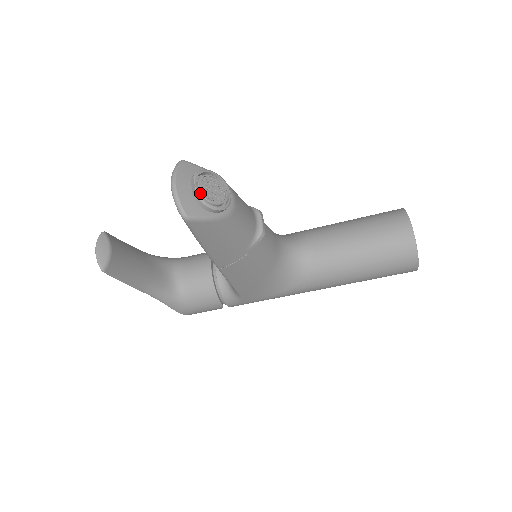
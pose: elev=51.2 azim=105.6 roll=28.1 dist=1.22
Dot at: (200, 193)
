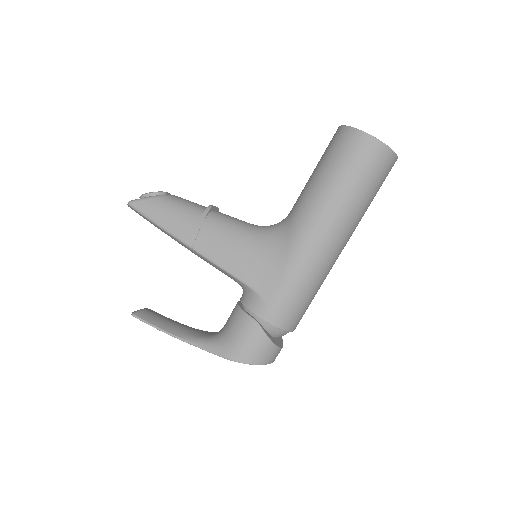
Dot at: occluded
